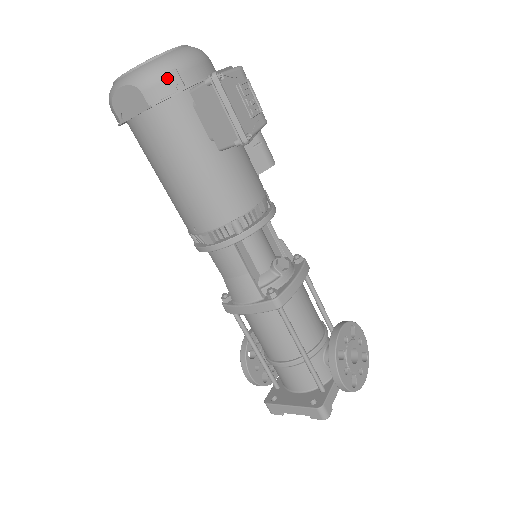
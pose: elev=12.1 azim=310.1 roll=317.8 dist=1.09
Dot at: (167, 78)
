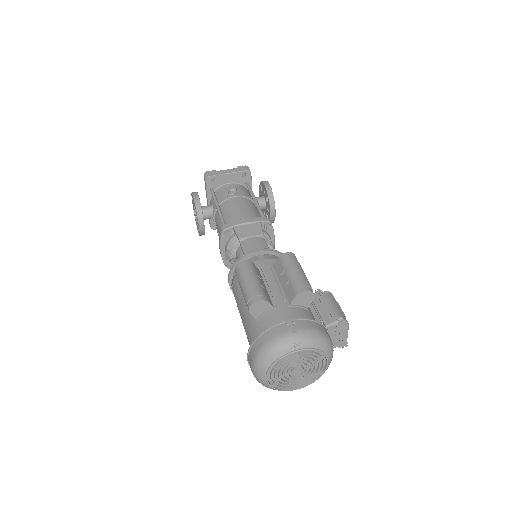
Dot at: occluded
